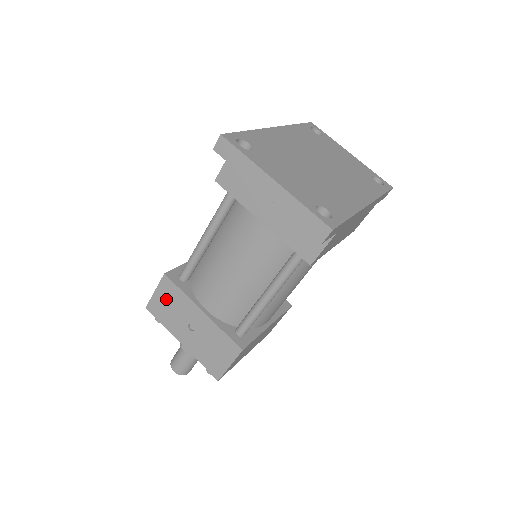
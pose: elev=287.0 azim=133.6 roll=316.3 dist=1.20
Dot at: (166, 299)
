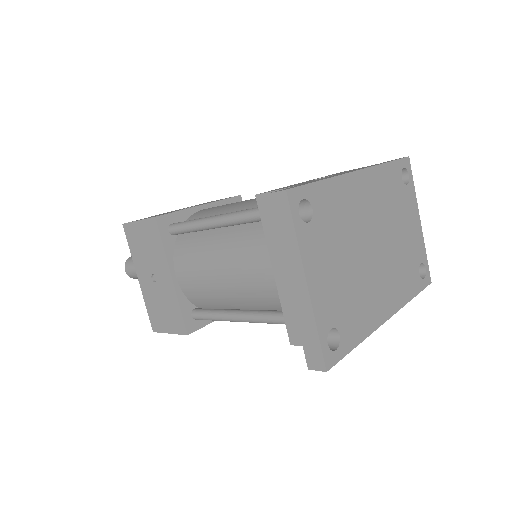
Dot at: (145, 237)
